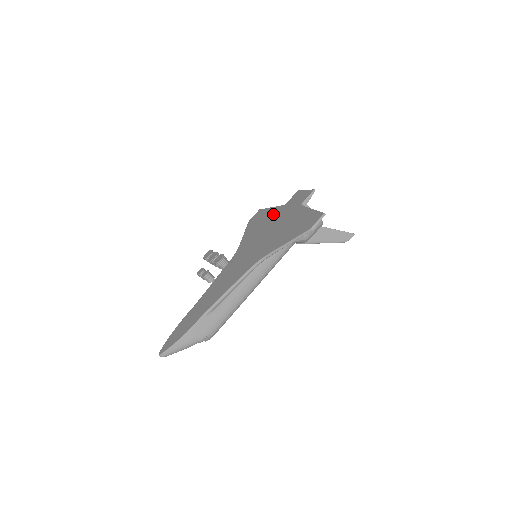
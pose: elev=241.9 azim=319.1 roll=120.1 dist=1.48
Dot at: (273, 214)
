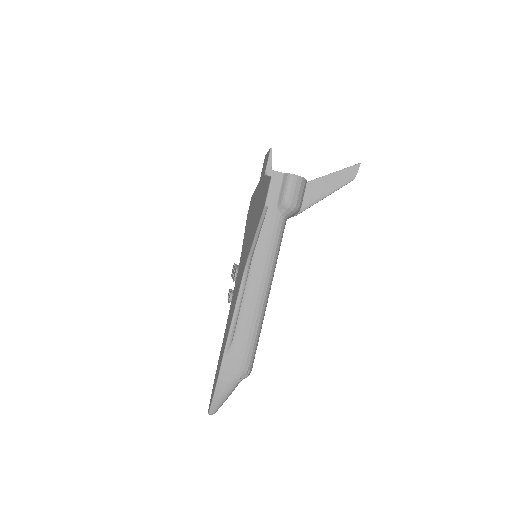
Dot at: (254, 198)
